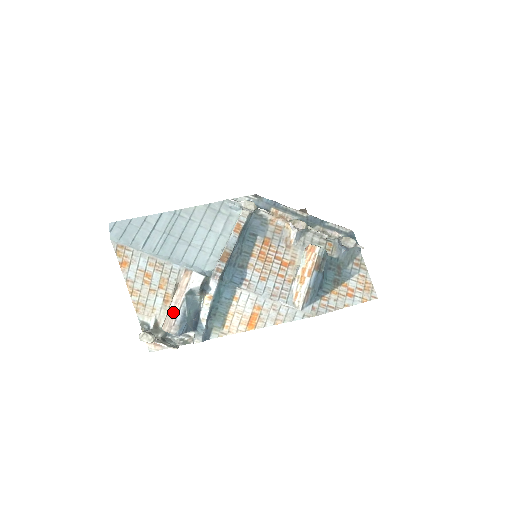
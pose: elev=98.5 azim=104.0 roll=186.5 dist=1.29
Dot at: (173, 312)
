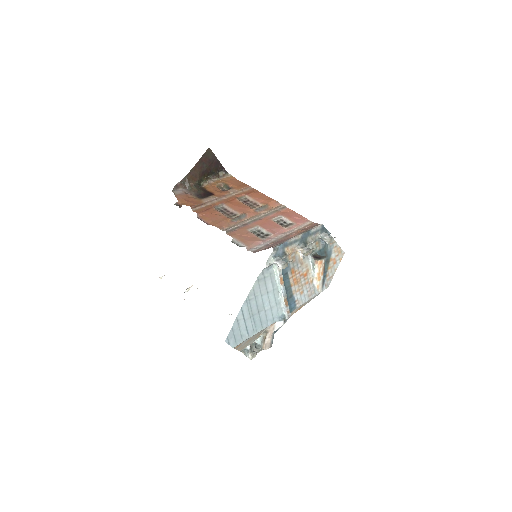
Dot at: (269, 341)
